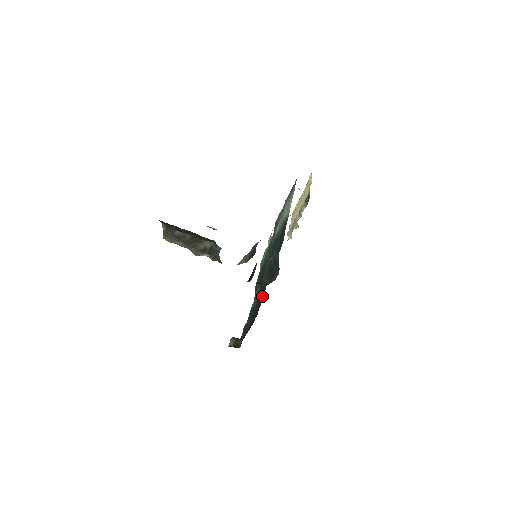
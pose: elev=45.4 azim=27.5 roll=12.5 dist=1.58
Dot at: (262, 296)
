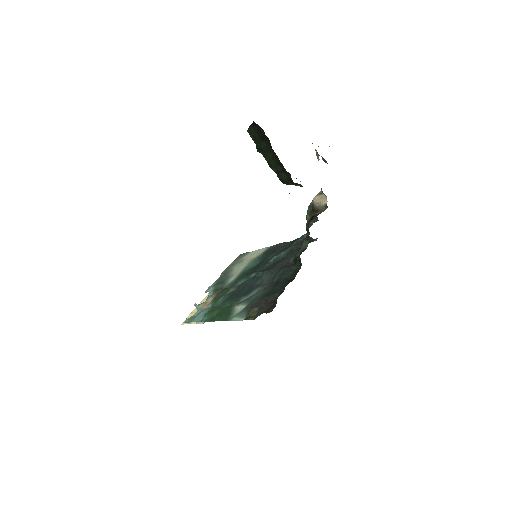
Dot at: (292, 264)
